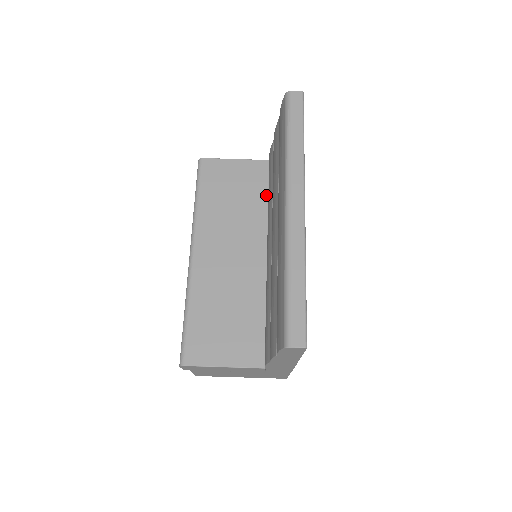
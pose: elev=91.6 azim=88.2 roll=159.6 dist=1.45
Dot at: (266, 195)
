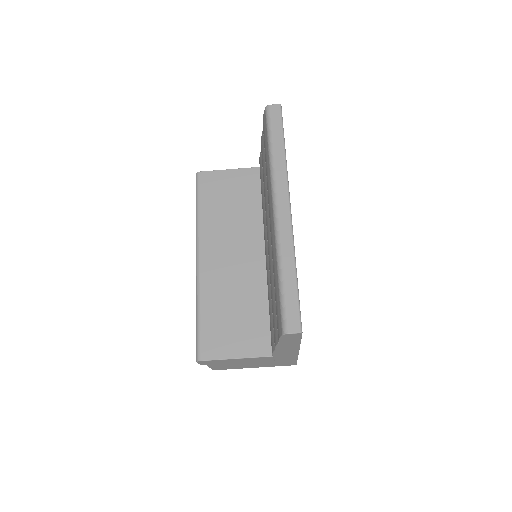
Dot at: (260, 199)
